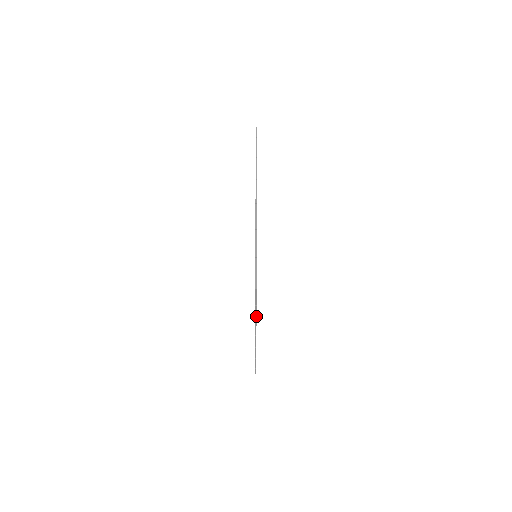
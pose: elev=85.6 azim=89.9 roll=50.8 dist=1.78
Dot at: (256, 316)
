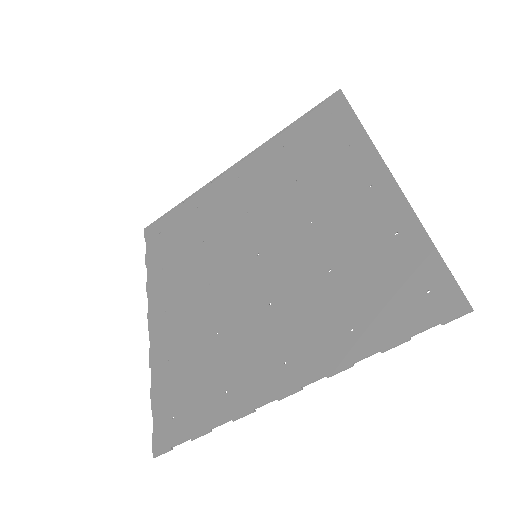
Dot at: (152, 379)
